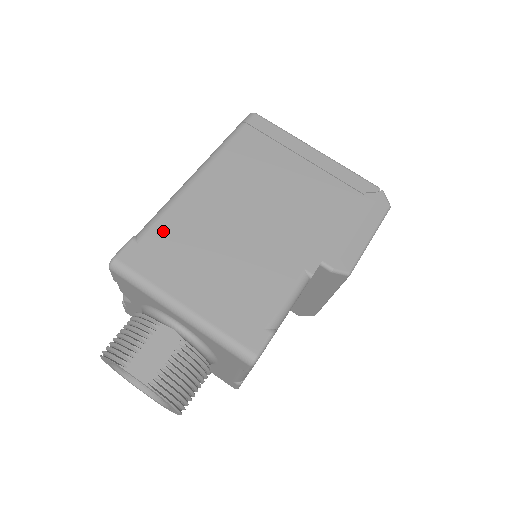
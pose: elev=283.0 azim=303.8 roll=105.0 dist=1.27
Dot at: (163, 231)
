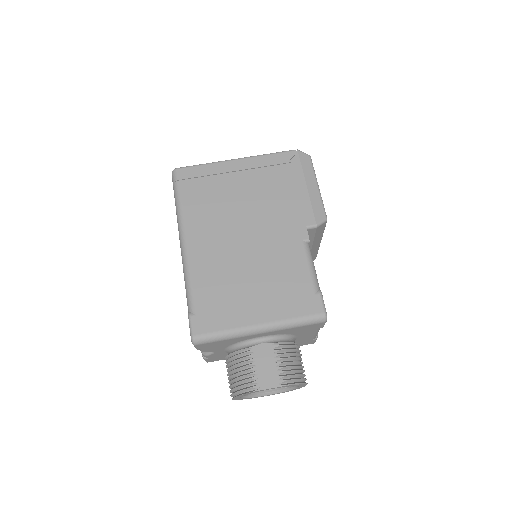
Dot at: (202, 294)
